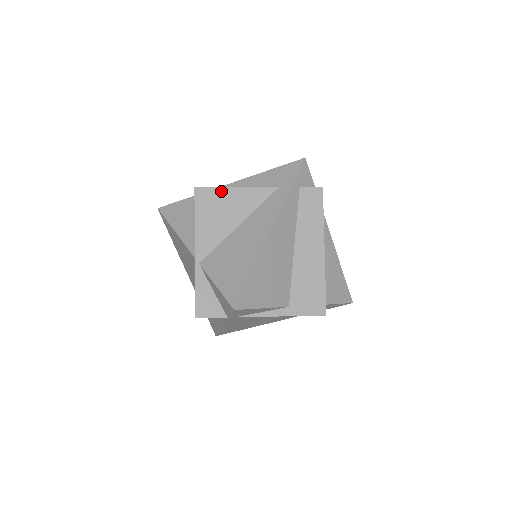
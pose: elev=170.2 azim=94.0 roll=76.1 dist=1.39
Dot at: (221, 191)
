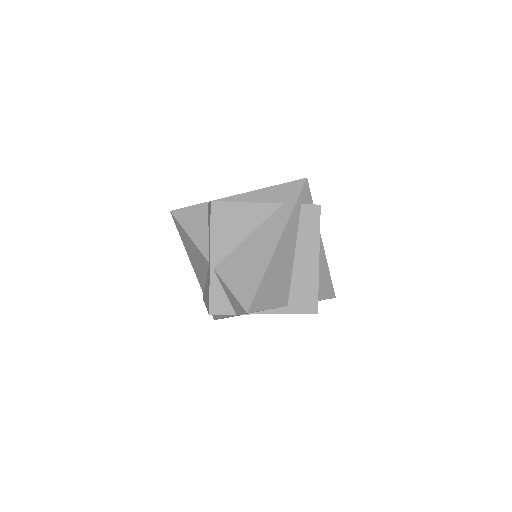
Dot at: (234, 205)
